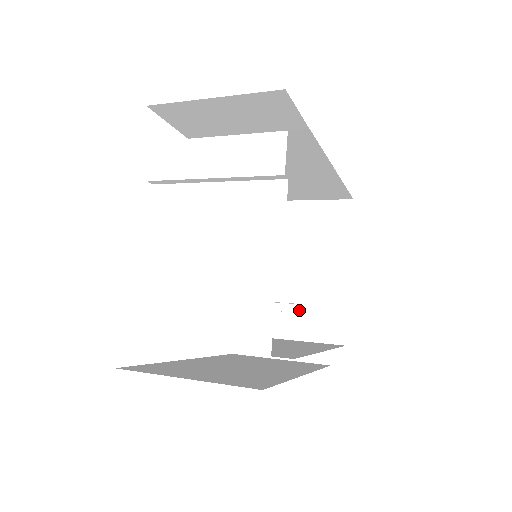
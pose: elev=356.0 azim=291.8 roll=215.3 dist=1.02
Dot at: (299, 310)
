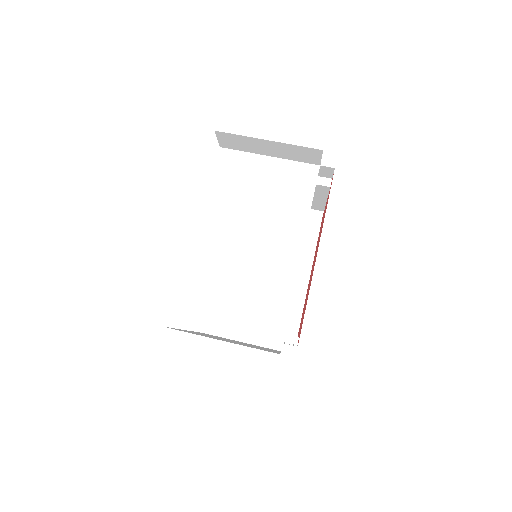
Dot at: occluded
